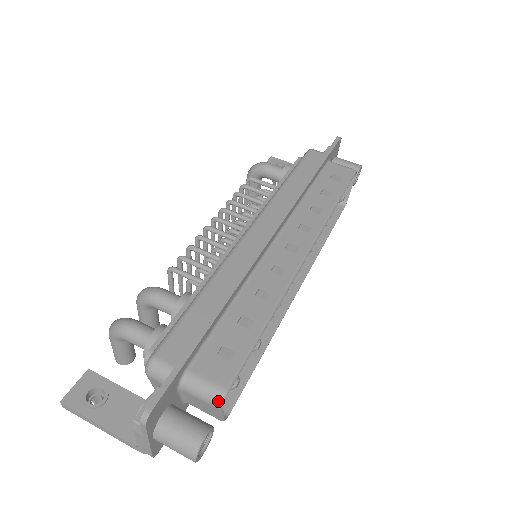
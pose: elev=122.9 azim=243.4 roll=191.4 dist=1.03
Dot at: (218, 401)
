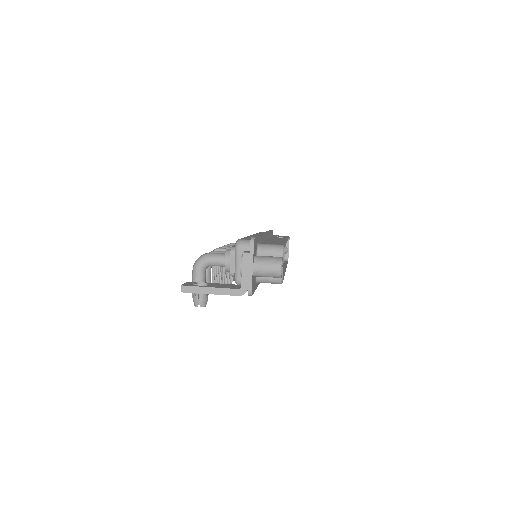
Dot at: (281, 249)
